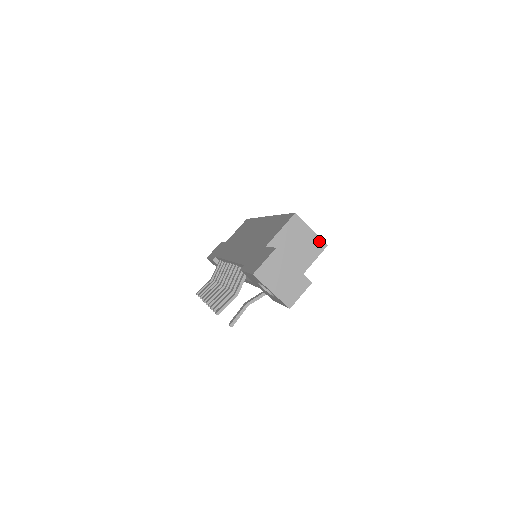
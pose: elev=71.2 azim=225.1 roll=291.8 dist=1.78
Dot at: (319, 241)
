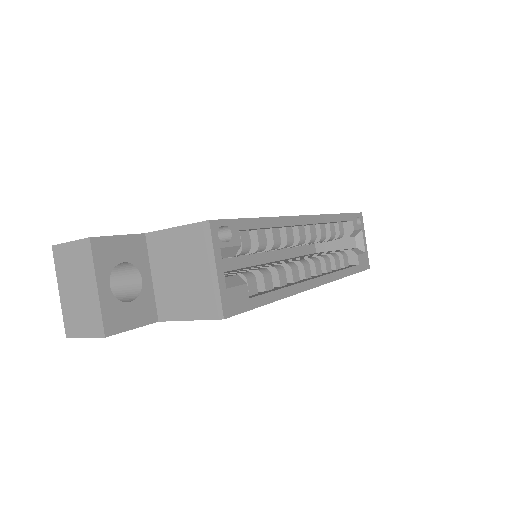
Dot at: (216, 299)
